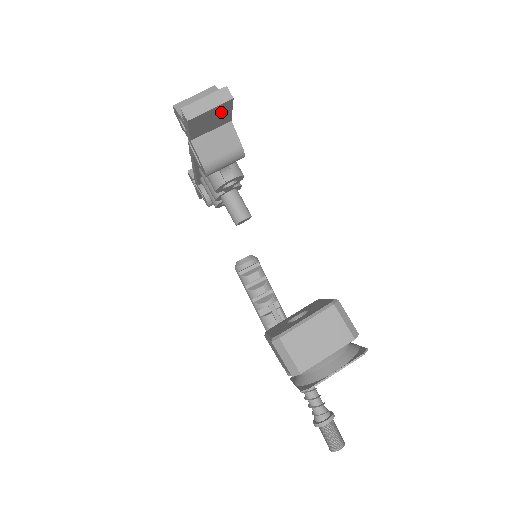
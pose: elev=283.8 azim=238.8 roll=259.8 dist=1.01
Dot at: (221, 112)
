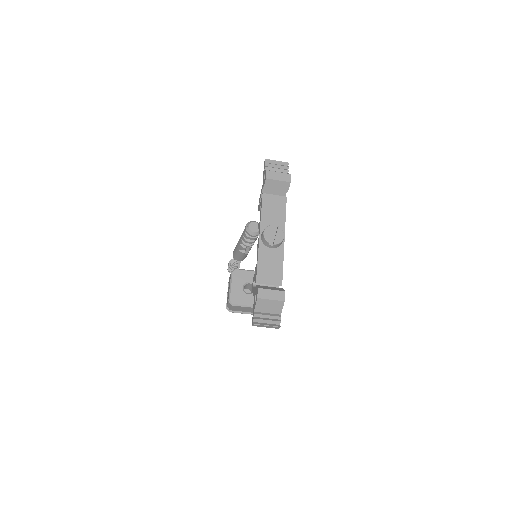
Dot at: (272, 317)
